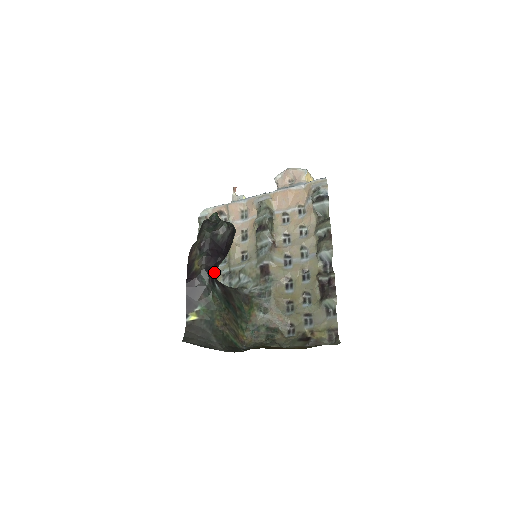
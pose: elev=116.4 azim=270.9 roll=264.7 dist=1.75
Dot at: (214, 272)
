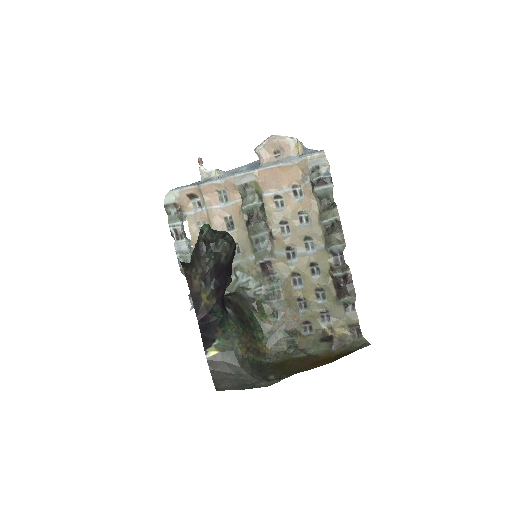
Dot at: occluded
